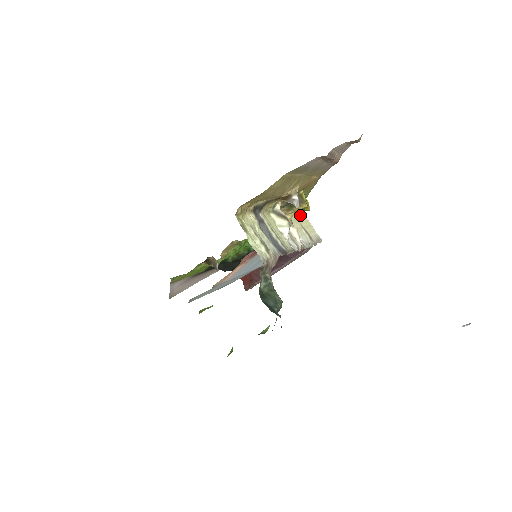
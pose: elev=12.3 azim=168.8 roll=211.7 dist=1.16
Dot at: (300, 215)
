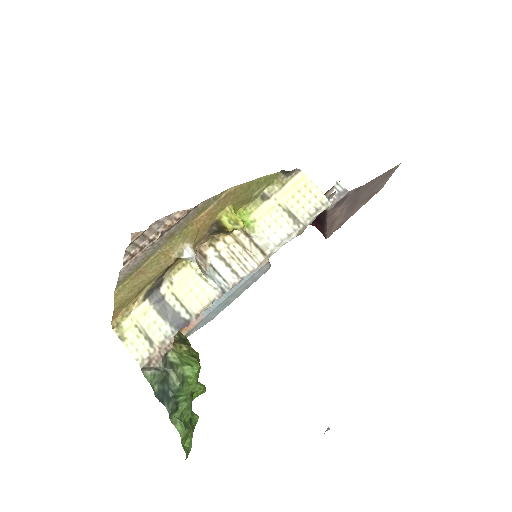
Dot at: (289, 186)
